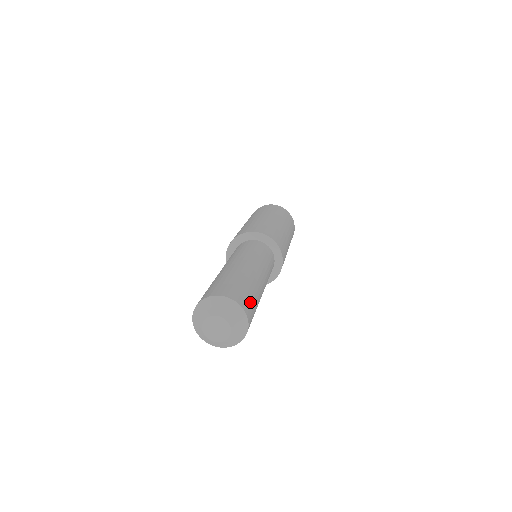
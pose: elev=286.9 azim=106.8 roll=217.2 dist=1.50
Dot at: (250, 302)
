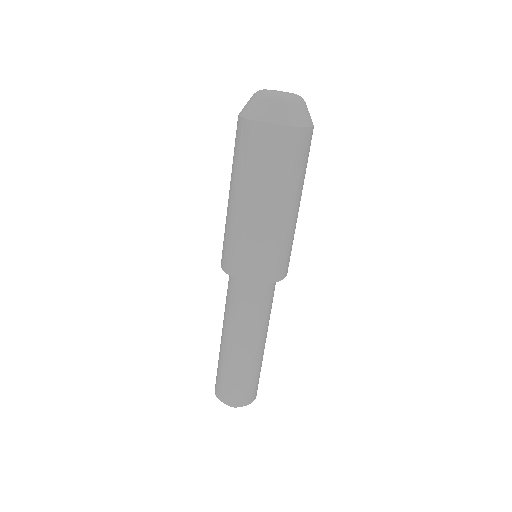
Dot at: (254, 388)
